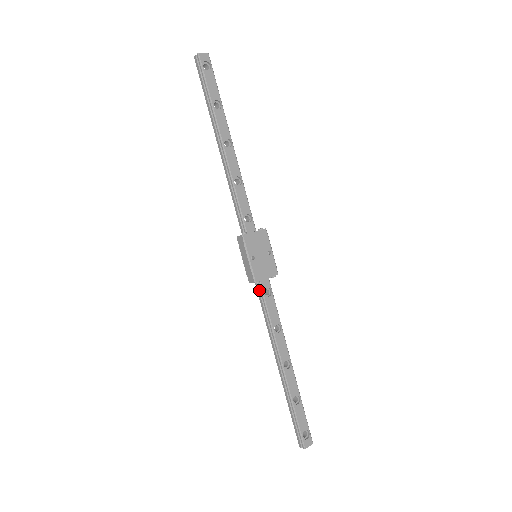
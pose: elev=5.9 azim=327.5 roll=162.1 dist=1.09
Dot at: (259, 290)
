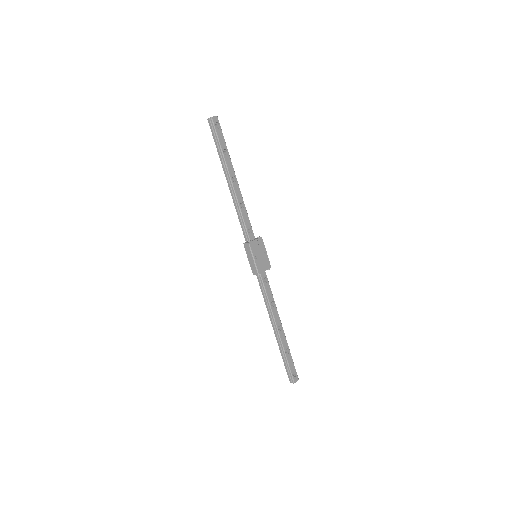
Dot at: (259, 279)
